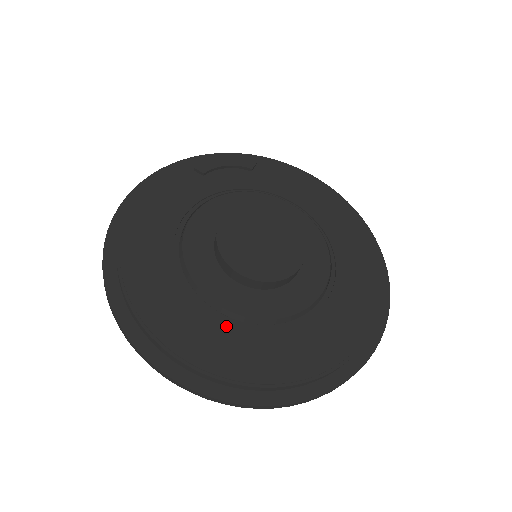
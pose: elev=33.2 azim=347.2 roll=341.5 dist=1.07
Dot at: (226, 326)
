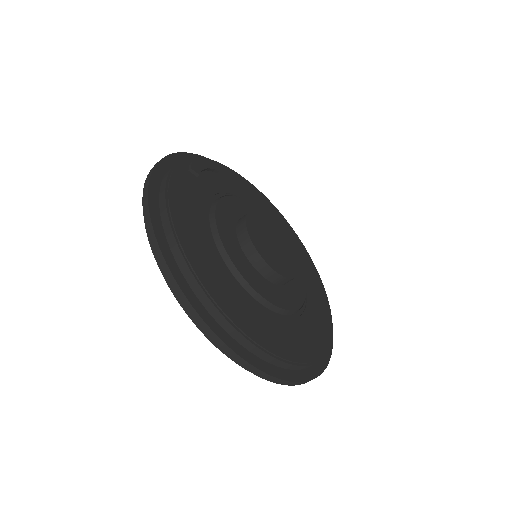
Dot at: (277, 320)
